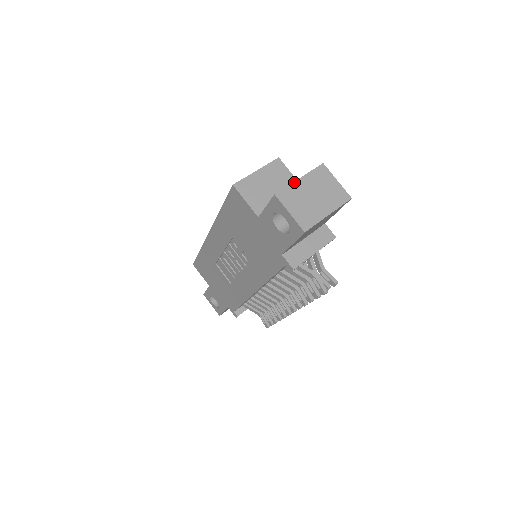
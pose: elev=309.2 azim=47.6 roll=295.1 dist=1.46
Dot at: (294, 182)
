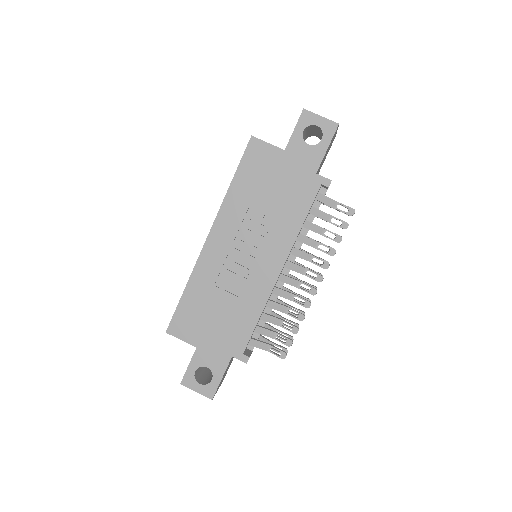
Dot at: occluded
